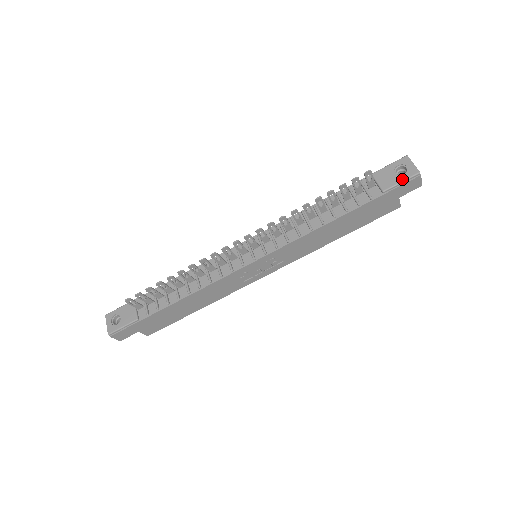
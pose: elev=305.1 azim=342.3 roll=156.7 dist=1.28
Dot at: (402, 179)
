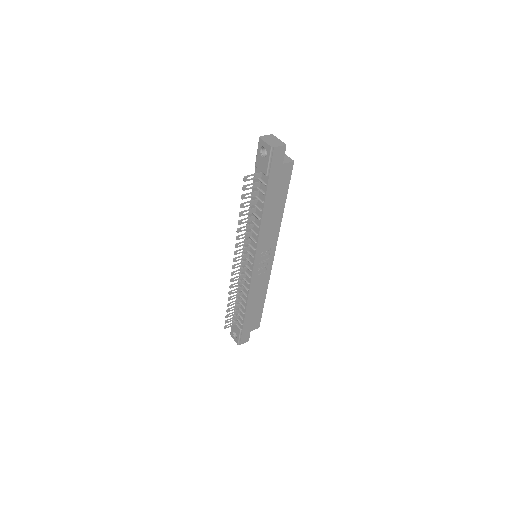
Dot at: (268, 159)
